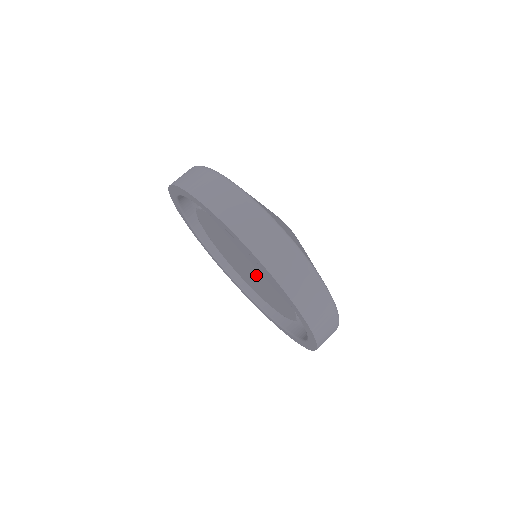
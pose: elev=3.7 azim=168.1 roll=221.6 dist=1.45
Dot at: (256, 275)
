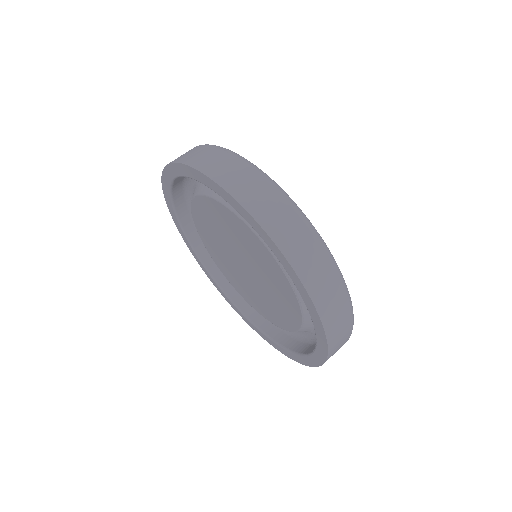
Dot at: (257, 277)
